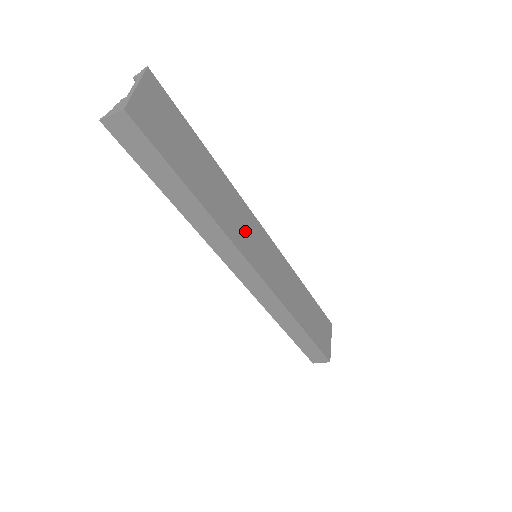
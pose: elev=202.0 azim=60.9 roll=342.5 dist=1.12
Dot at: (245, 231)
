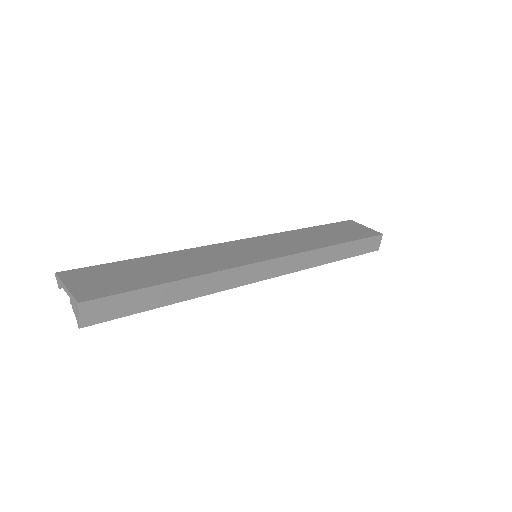
Dot at: (229, 255)
